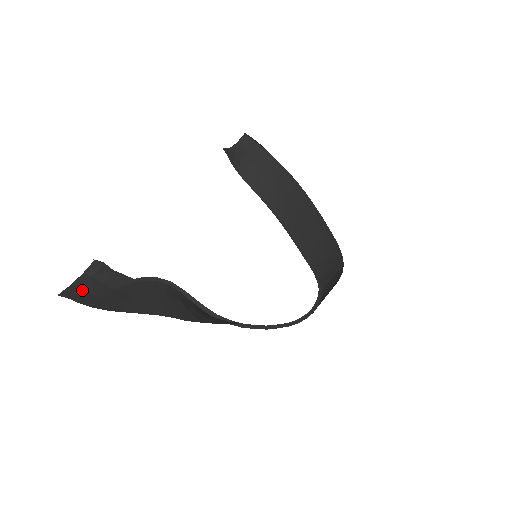
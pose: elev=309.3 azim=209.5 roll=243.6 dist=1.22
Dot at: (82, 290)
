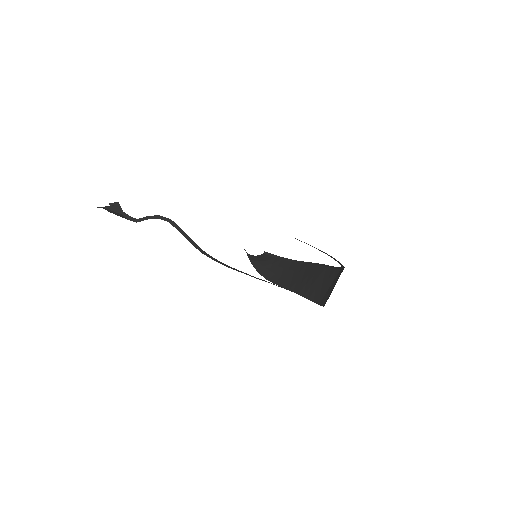
Dot at: occluded
